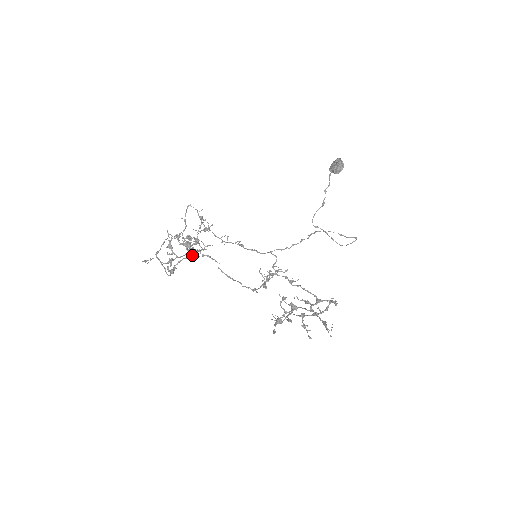
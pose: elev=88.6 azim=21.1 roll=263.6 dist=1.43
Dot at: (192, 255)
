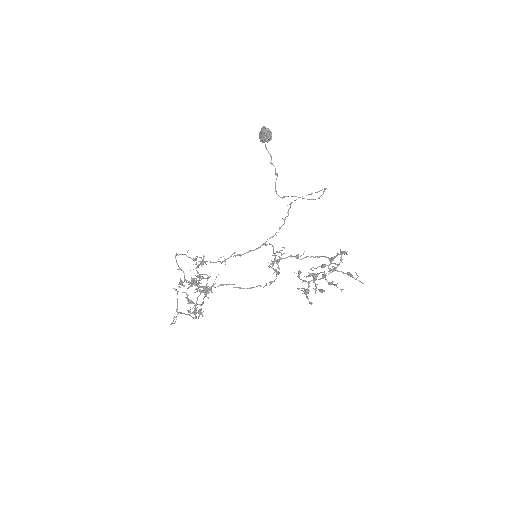
Dot at: occluded
